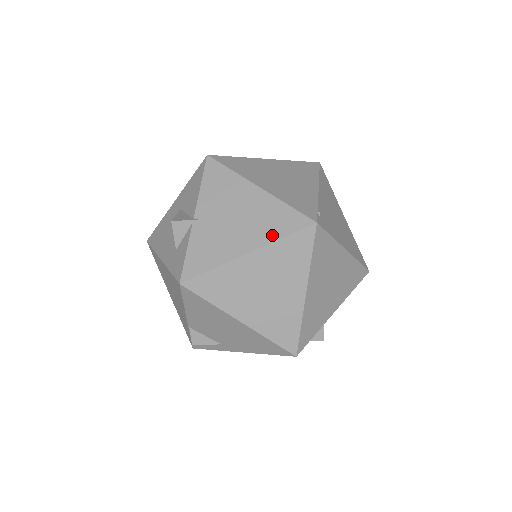
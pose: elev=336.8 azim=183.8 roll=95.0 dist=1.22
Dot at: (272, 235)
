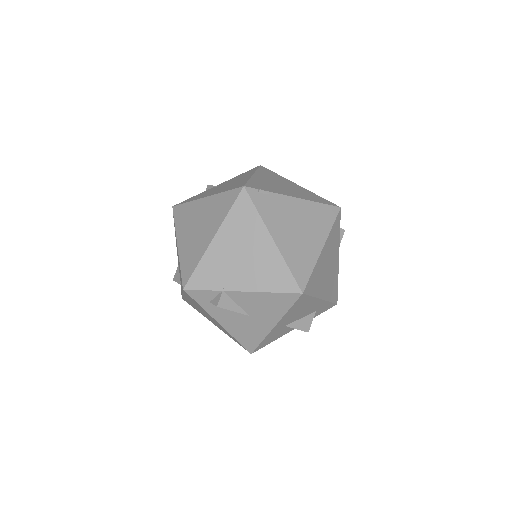
Dot at: (223, 191)
